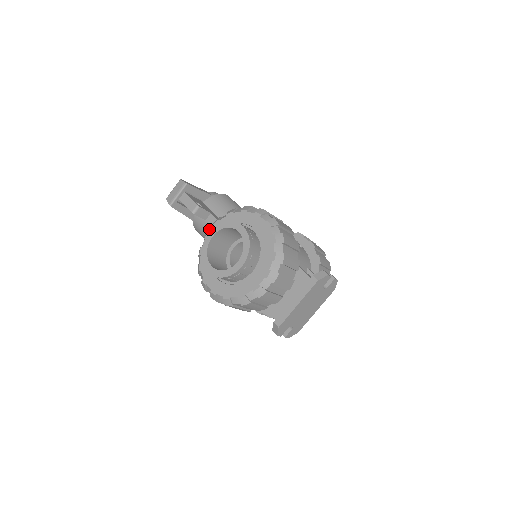
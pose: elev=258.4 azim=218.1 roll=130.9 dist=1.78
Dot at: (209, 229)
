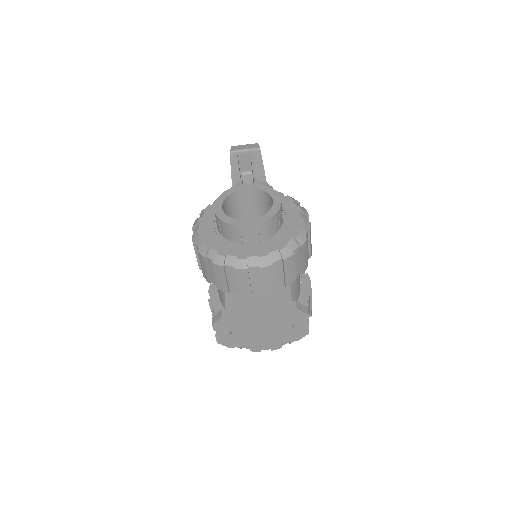
Dot at: occluded
